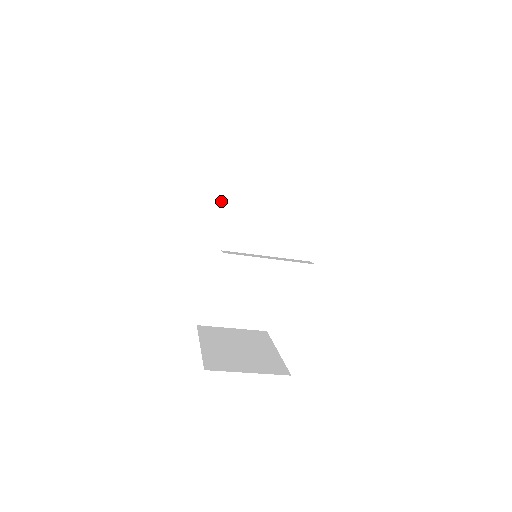
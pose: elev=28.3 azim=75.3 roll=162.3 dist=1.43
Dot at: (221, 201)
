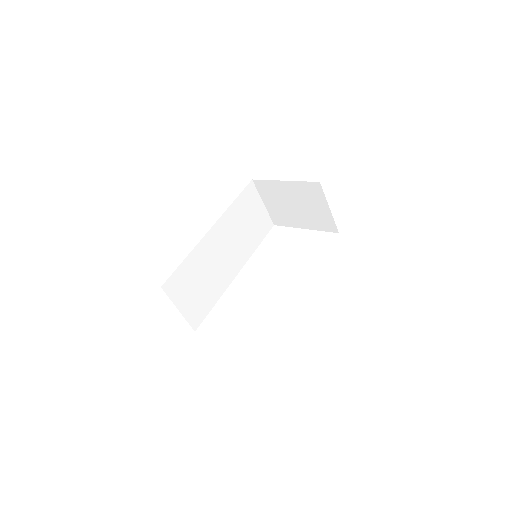
Dot at: (231, 210)
